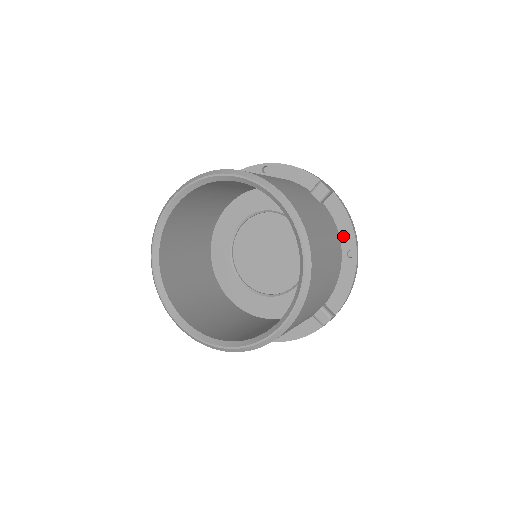
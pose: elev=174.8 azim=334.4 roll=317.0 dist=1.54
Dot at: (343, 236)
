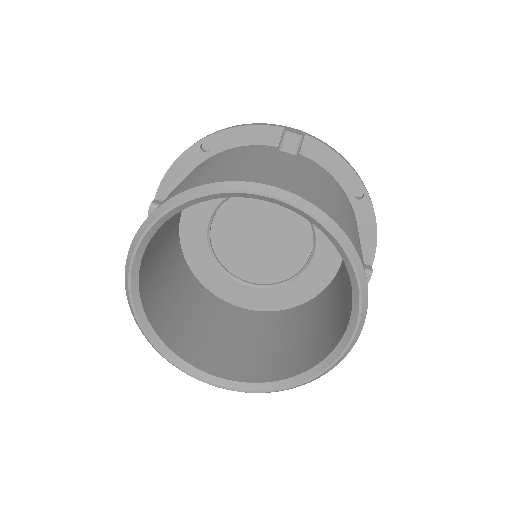
Dot at: (341, 179)
